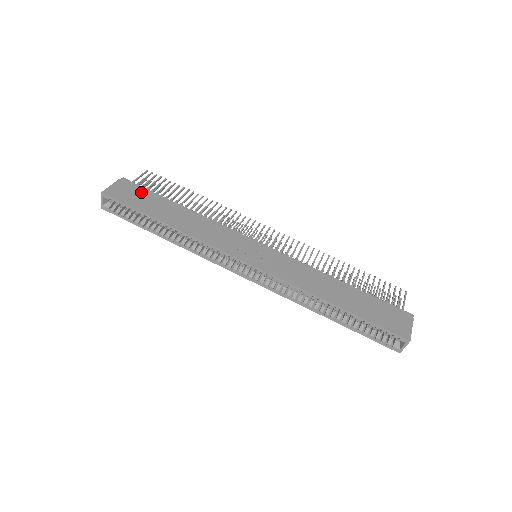
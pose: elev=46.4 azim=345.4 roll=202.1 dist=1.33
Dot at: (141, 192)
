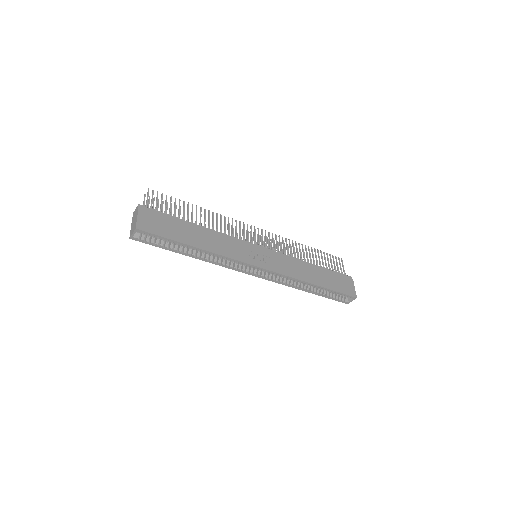
Dot at: (162, 218)
